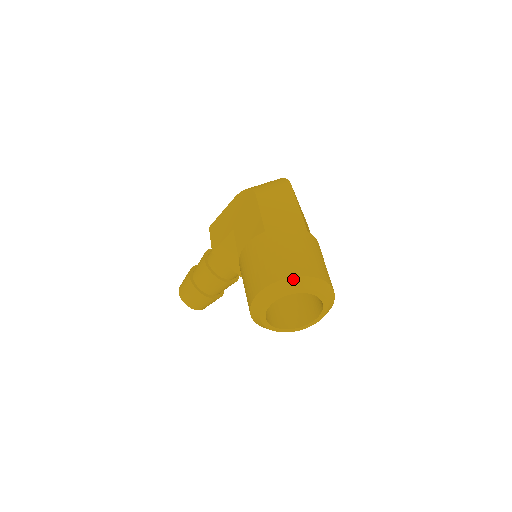
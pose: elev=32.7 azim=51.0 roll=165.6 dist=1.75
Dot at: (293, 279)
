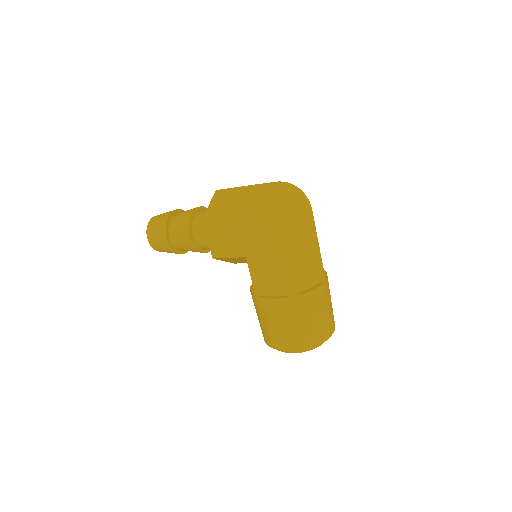
Dot at: (316, 346)
